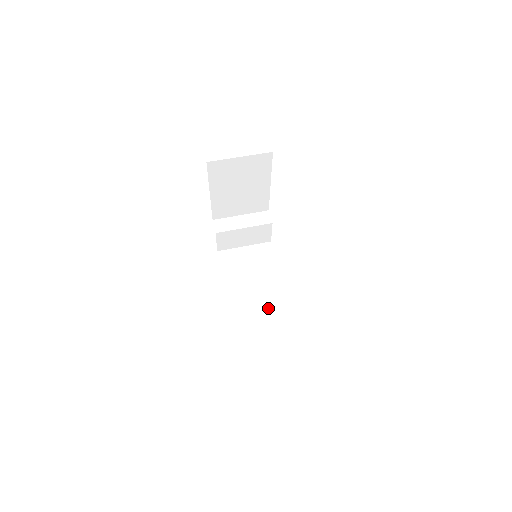
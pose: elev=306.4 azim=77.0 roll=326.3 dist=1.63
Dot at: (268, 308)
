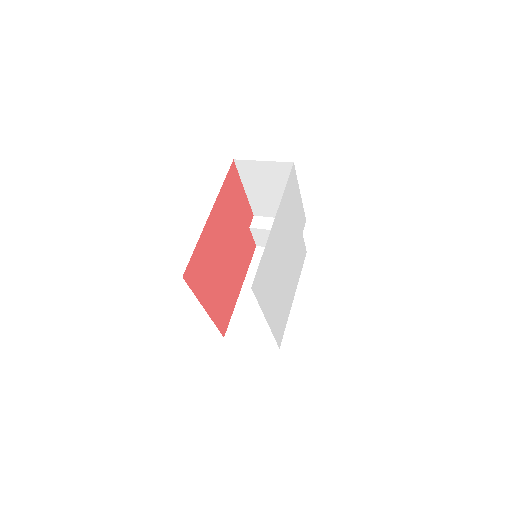
Dot at: occluded
